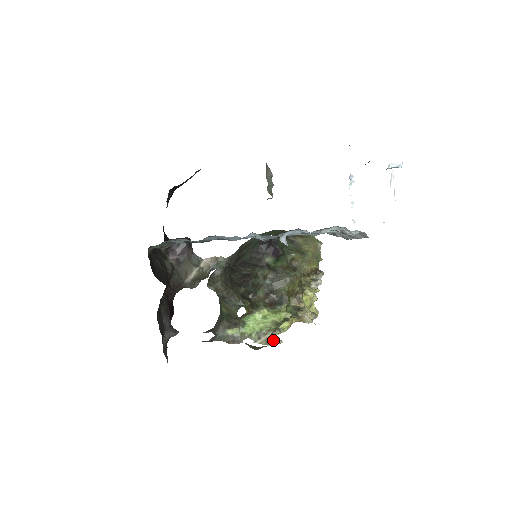
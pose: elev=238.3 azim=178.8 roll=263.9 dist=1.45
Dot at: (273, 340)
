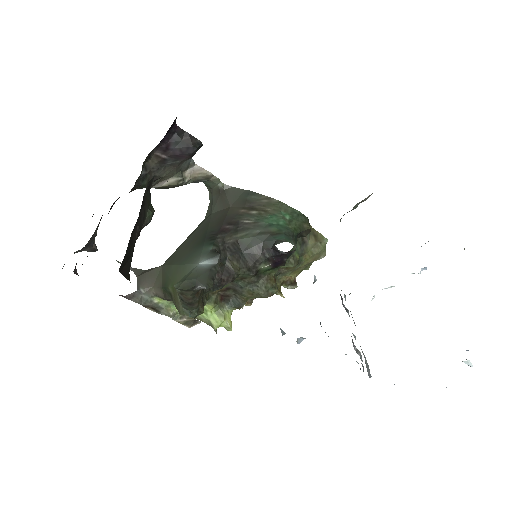
Dot at: (193, 323)
